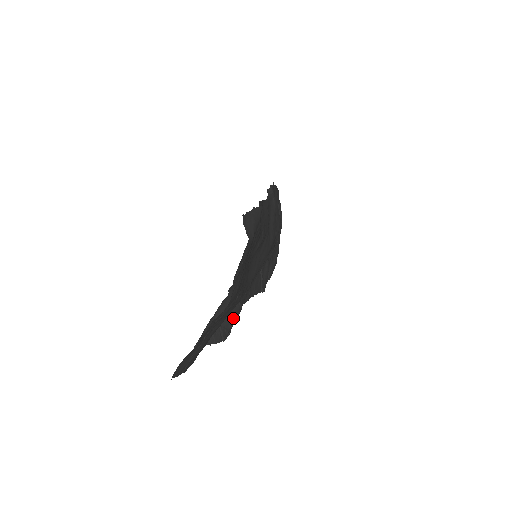
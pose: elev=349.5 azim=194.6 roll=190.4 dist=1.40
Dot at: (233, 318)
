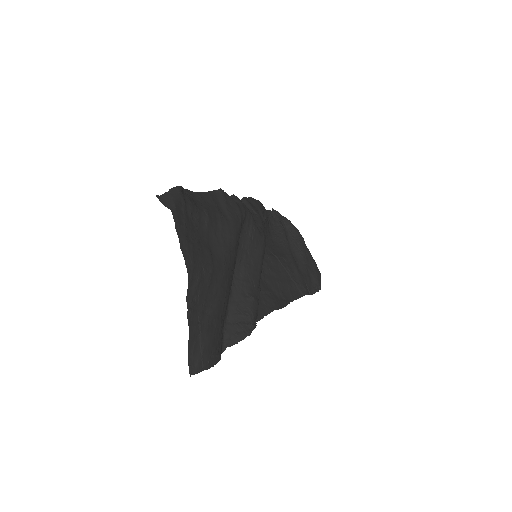
Dot at: (250, 311)
